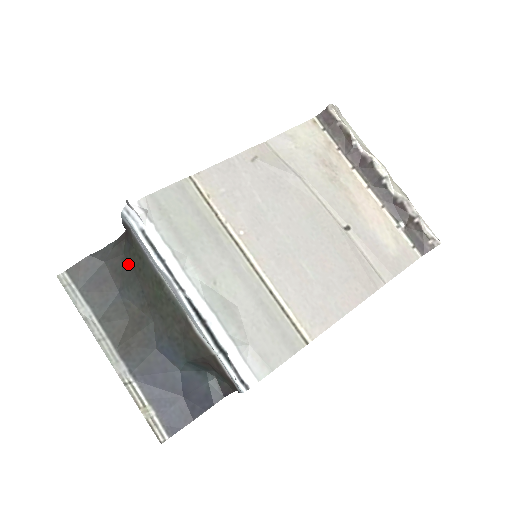
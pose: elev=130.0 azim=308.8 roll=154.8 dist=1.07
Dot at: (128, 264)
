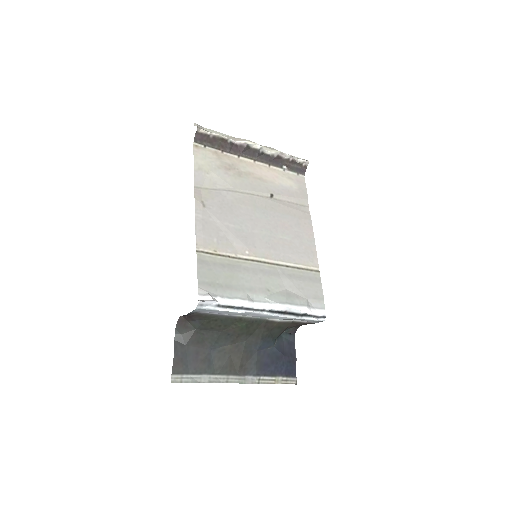
Dot at: (205, 331)
